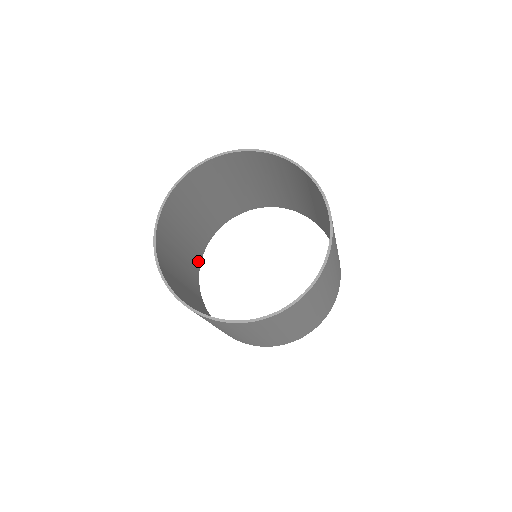
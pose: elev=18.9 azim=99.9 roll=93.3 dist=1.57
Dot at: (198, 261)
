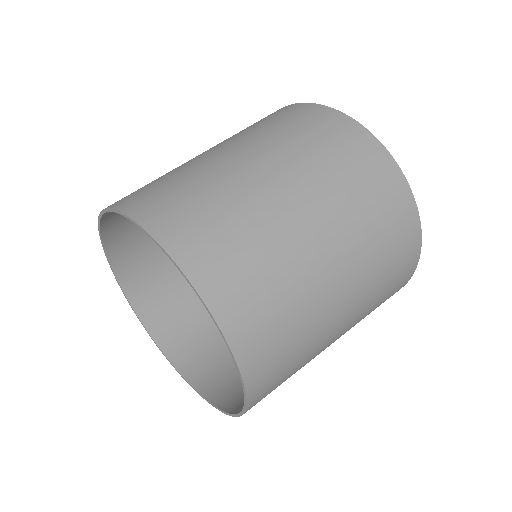
Dot at: occluded
